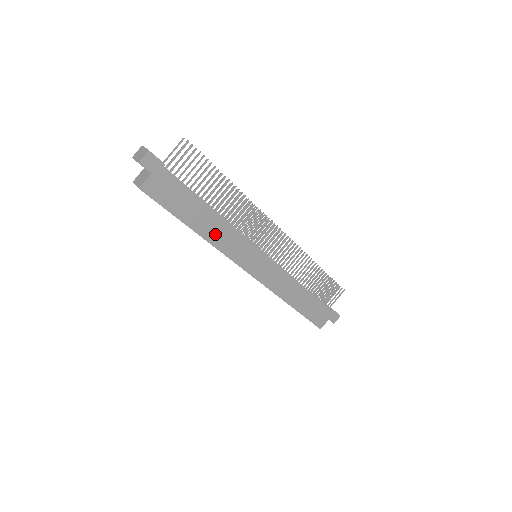
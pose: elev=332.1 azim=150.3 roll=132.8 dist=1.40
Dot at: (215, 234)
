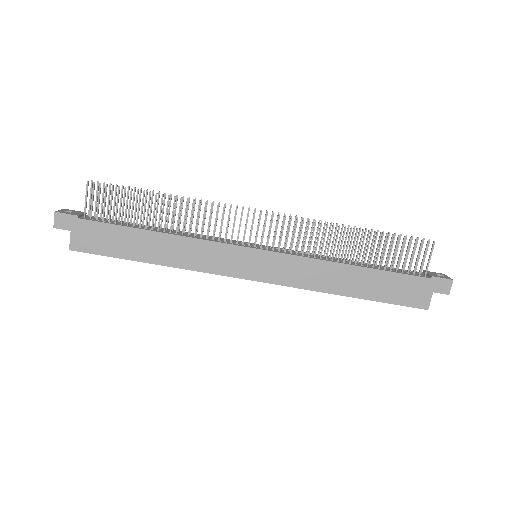
Dot at: (177, 256)
